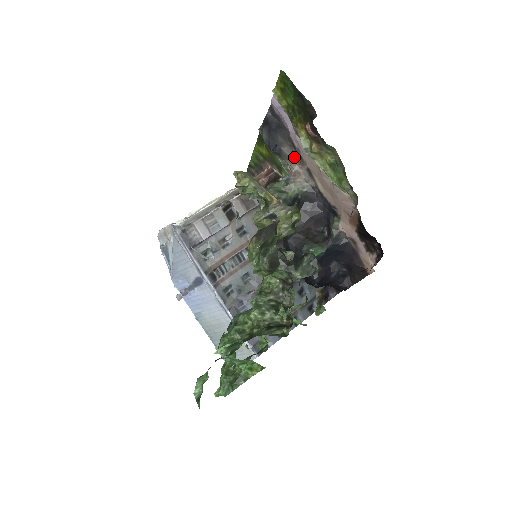
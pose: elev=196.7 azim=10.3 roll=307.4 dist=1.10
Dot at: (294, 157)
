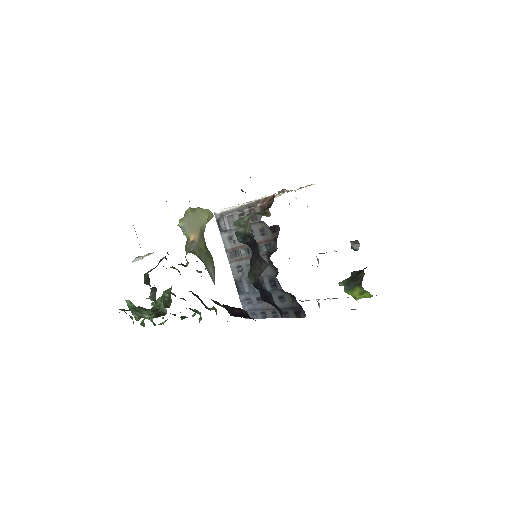
Dot at: occluded
